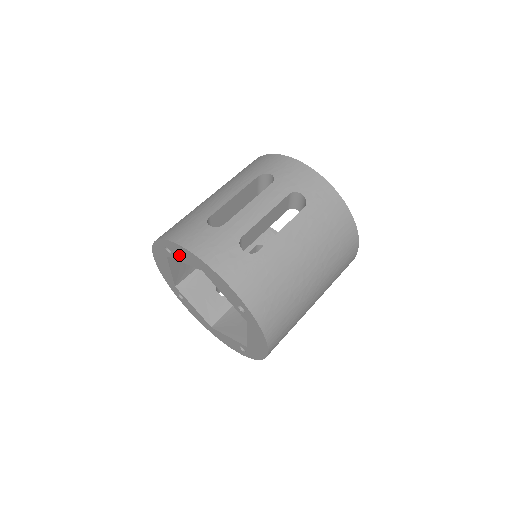
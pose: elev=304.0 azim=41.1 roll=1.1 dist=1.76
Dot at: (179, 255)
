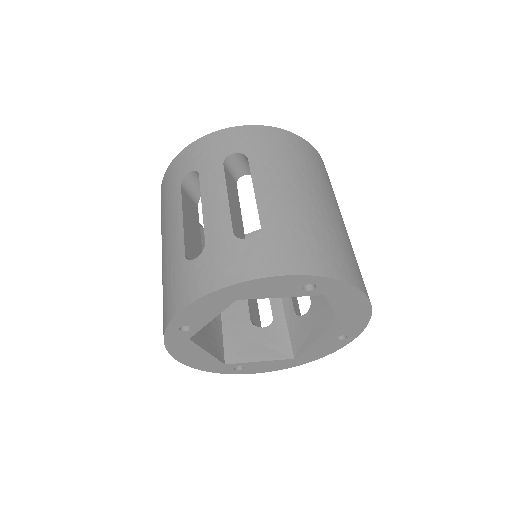
Dot at: (200, 317)
